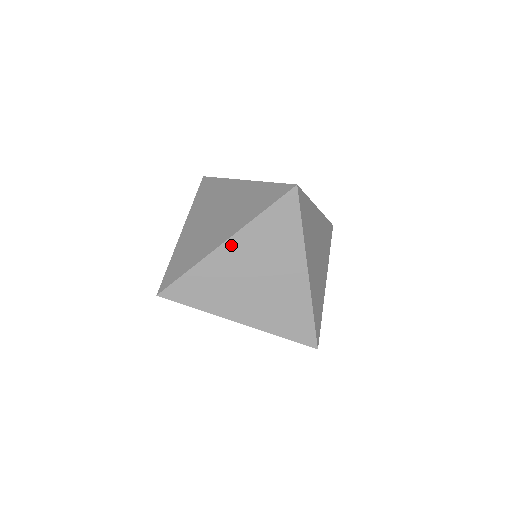
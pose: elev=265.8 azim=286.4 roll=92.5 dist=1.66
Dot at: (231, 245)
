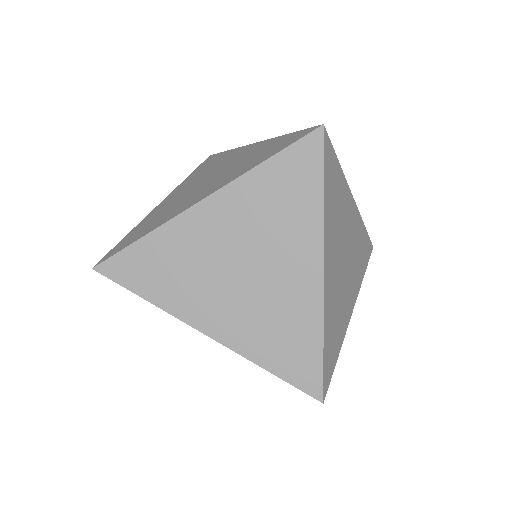
Dot at: (212, 206)
